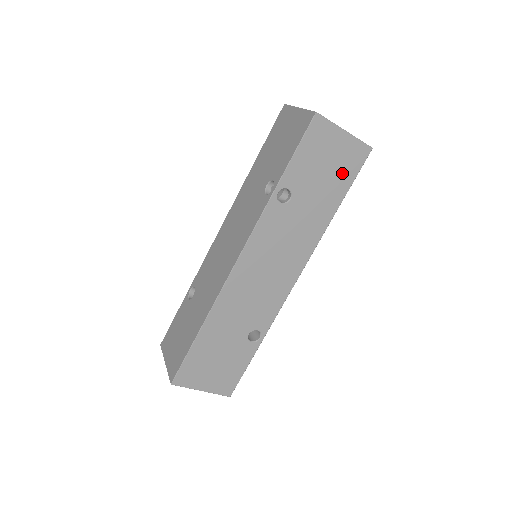
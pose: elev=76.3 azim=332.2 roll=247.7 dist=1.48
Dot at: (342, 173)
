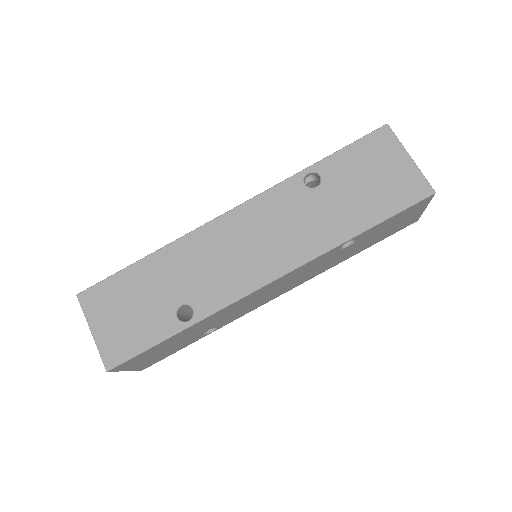
Dot at: (386, 196)
